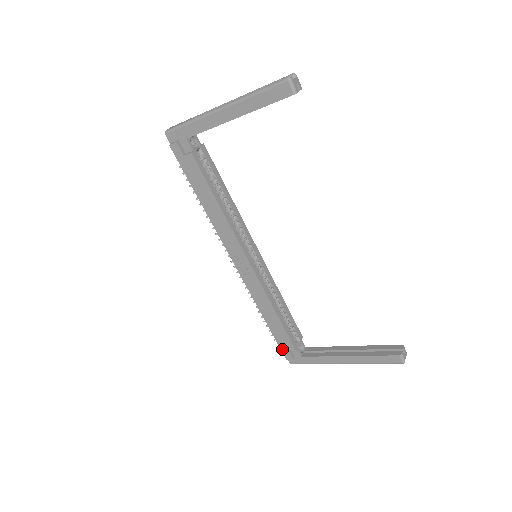
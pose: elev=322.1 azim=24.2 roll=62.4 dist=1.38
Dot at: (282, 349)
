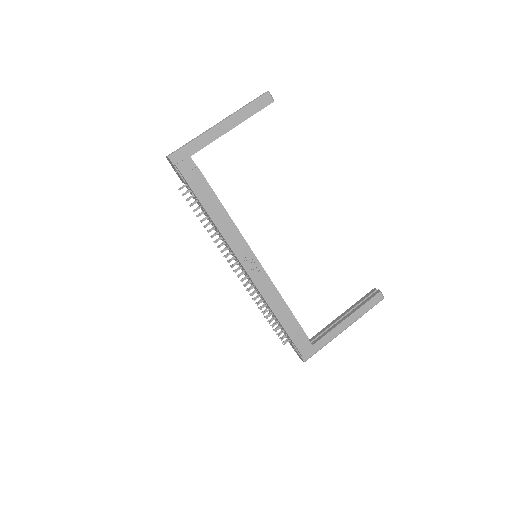
Dot at: (297, 345)
